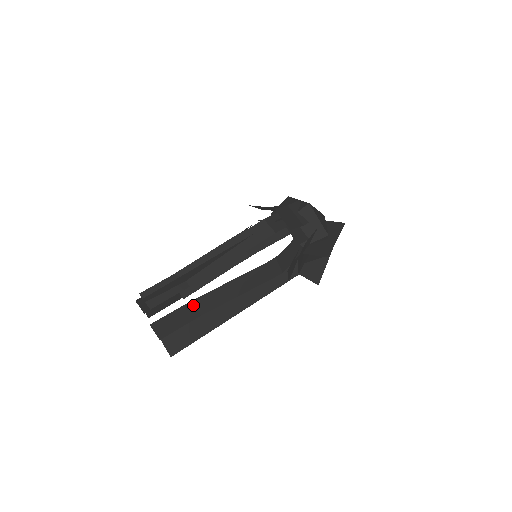
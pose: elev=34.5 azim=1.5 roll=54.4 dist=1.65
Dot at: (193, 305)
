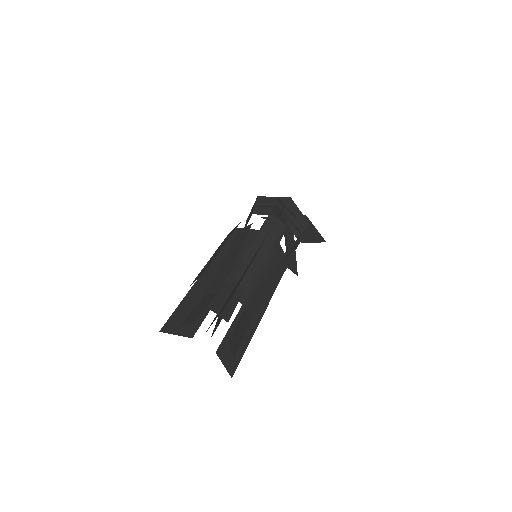
Dot at: (246, 312)
